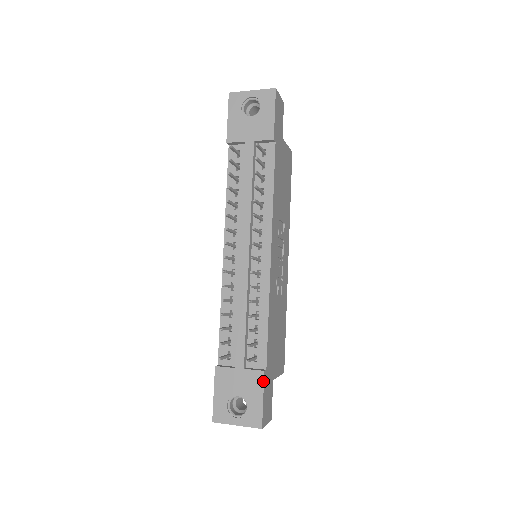
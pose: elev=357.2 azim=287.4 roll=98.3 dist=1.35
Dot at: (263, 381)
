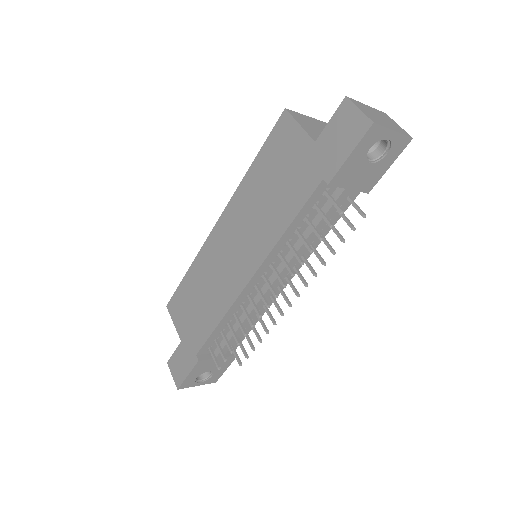
Dot at: occluded
